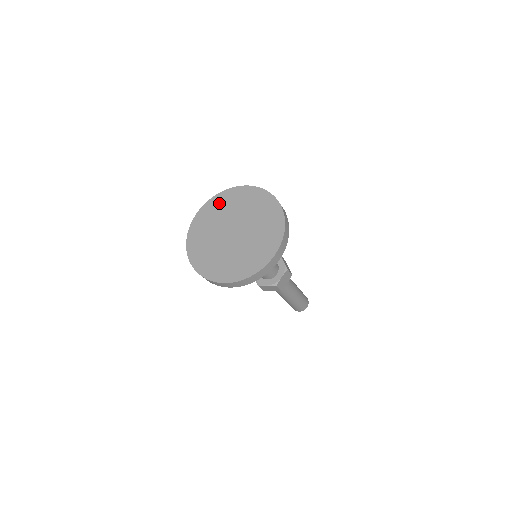
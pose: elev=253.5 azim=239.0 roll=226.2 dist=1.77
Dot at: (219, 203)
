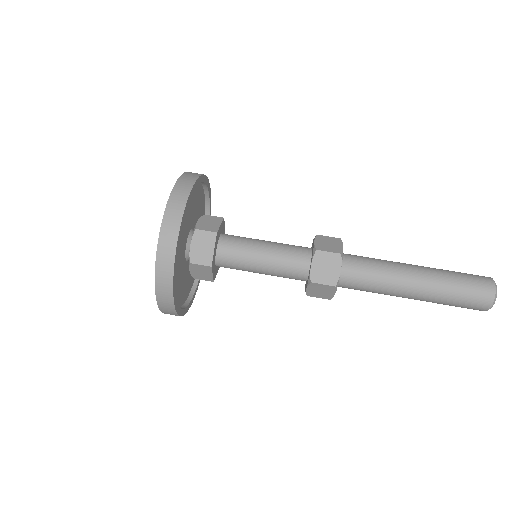
Dot at: occluded
